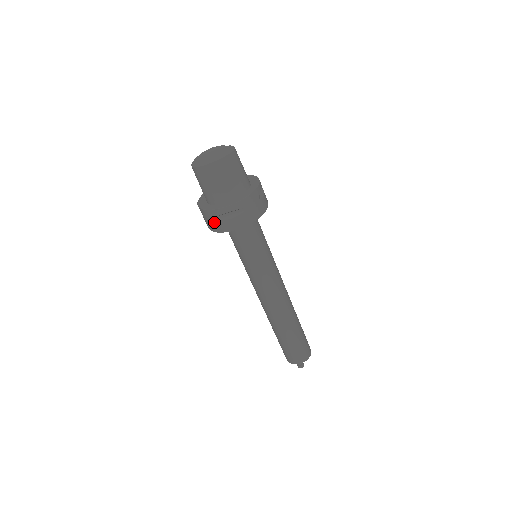
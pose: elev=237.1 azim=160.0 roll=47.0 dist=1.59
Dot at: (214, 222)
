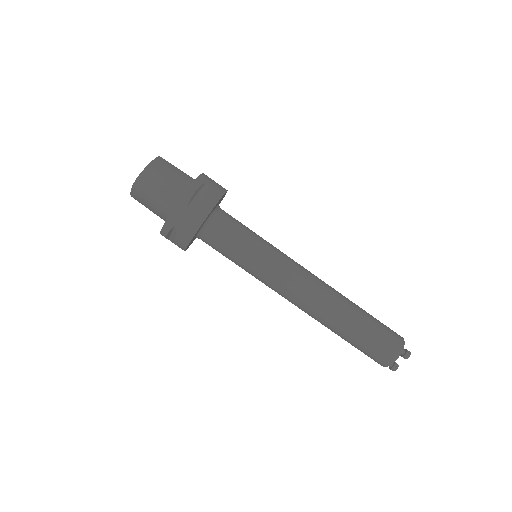
Dot at: (190, 214)
